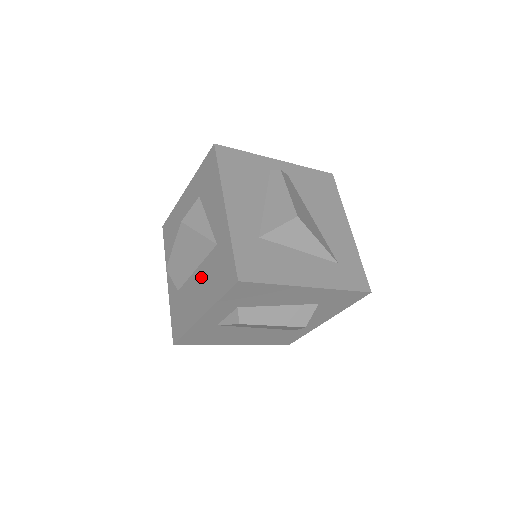
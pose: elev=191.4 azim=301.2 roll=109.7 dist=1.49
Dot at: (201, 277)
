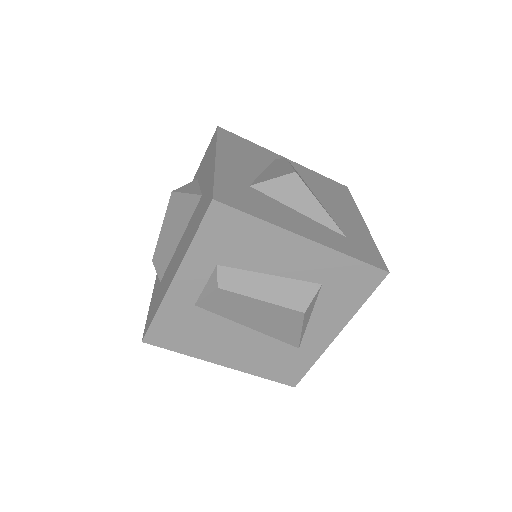
Dot at: (182, 241)
